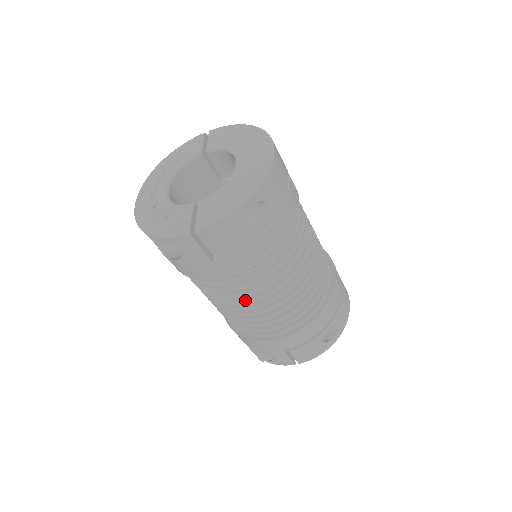
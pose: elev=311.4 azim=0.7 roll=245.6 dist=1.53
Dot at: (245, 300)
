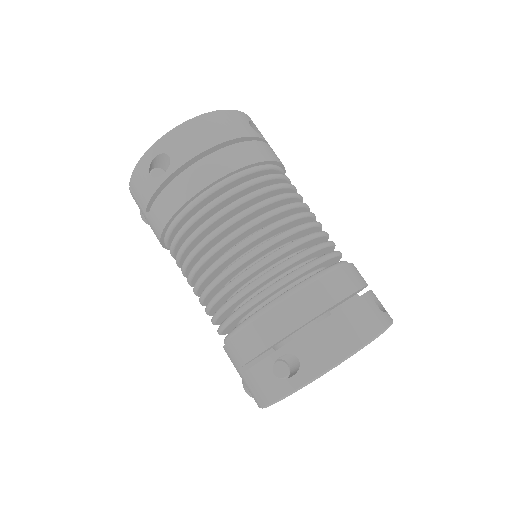
Dot at: occluded
